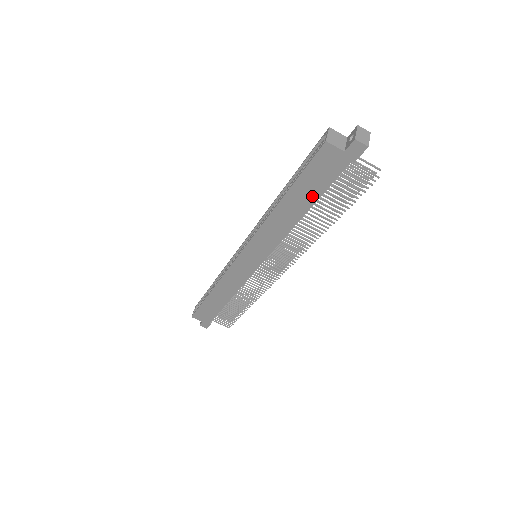
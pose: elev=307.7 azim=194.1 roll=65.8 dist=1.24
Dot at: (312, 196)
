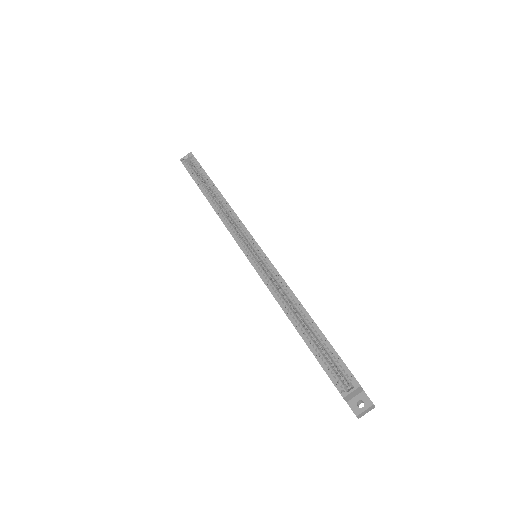
Dot at: occluded
